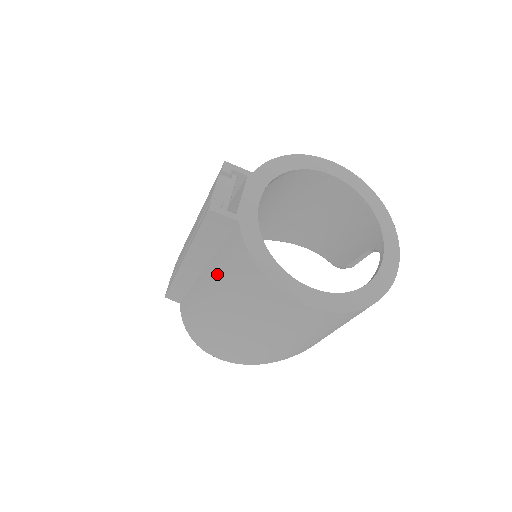
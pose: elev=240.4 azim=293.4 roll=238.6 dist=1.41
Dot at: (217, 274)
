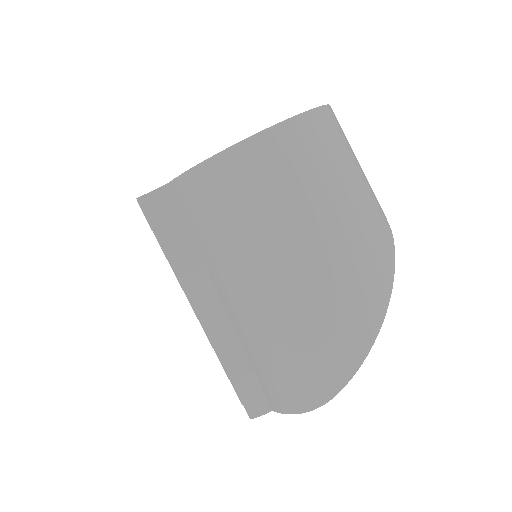
Dot at: (215, 260)
